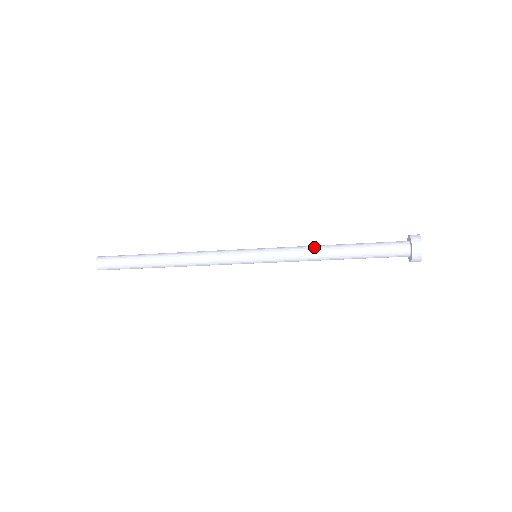
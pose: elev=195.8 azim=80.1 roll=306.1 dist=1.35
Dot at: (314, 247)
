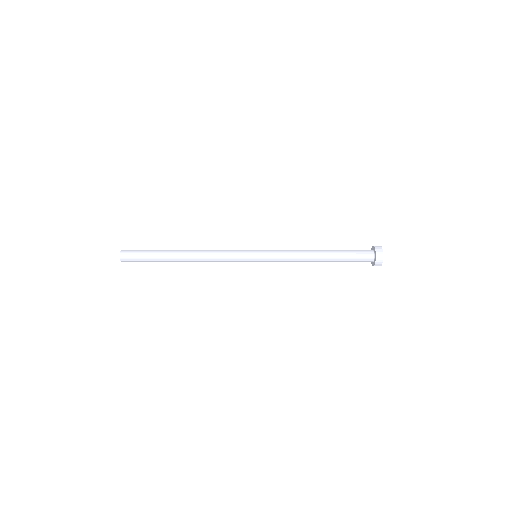
Dot at: (303, 252)
